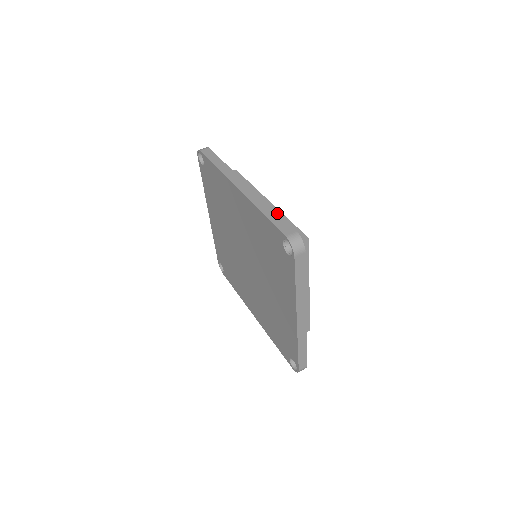
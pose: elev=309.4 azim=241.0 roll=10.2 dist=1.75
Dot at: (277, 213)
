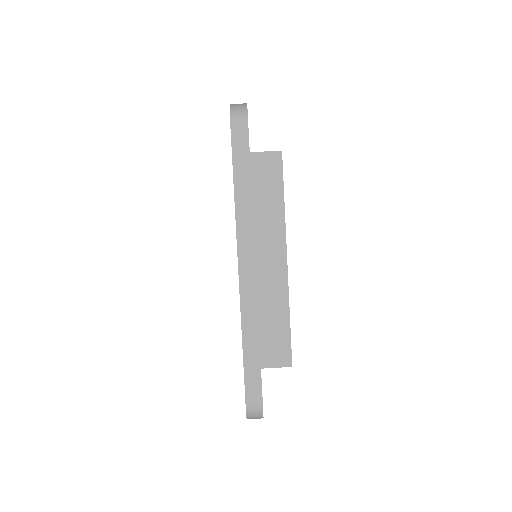
Dot at: occluded
